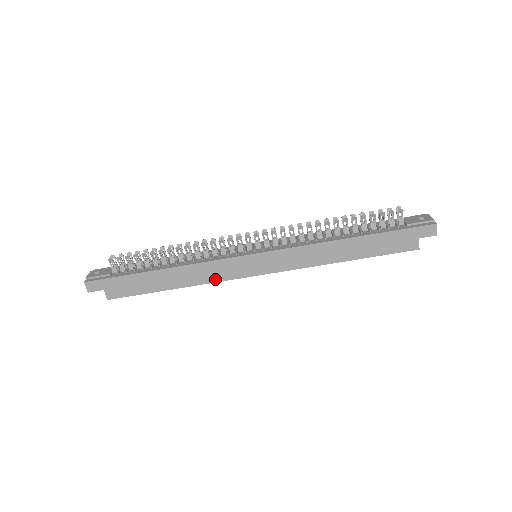
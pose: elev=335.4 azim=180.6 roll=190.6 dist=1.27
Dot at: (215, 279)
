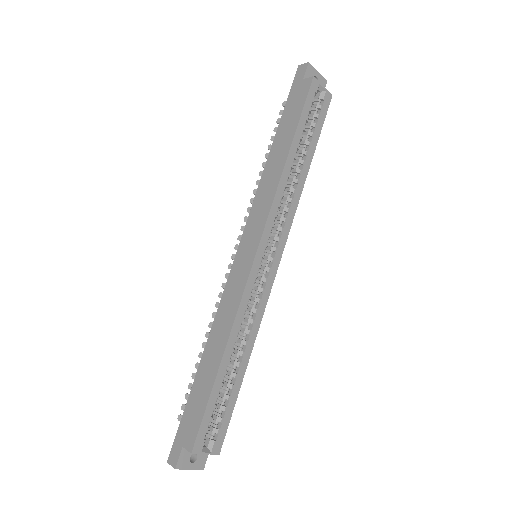
Dot at: (236, 304)
